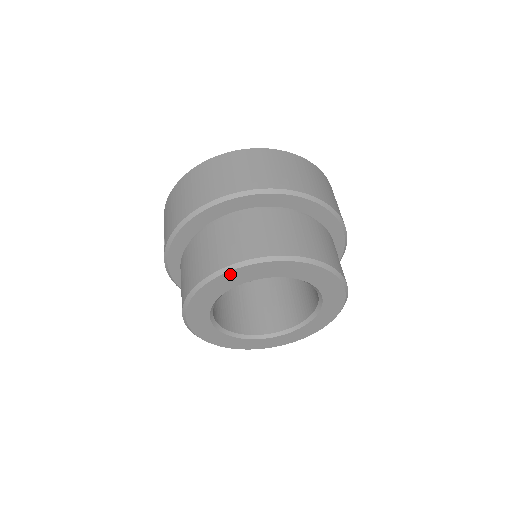
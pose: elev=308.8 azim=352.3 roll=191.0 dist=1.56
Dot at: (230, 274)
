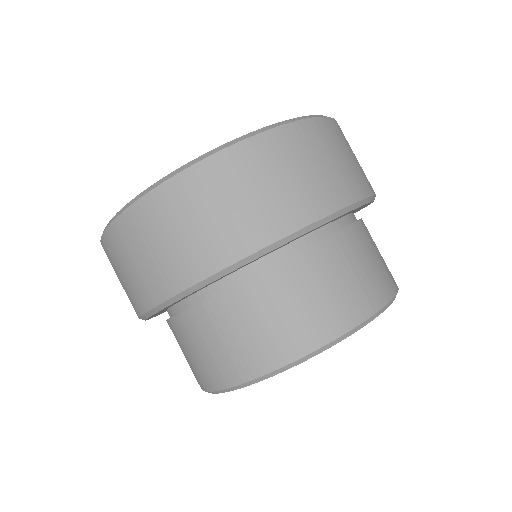
Dot at: occluded
